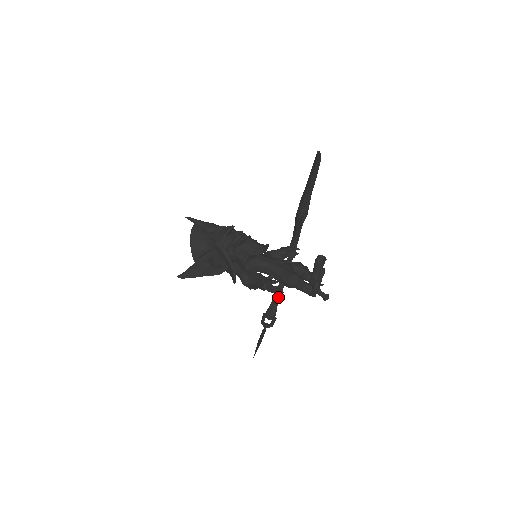
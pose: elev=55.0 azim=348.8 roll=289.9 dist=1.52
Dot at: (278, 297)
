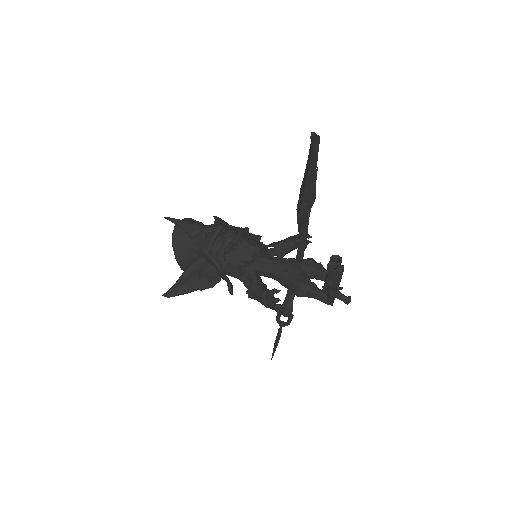
Dot at: occluded
